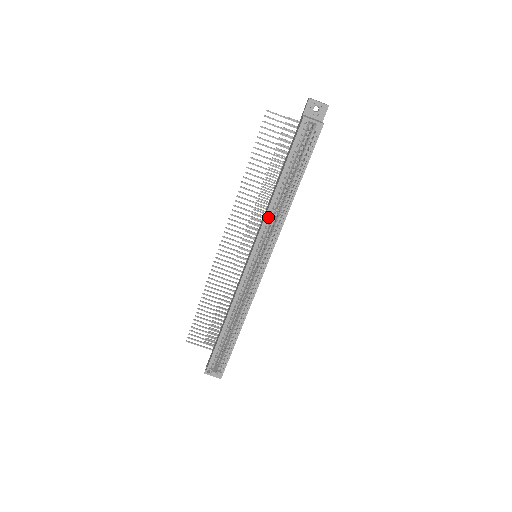
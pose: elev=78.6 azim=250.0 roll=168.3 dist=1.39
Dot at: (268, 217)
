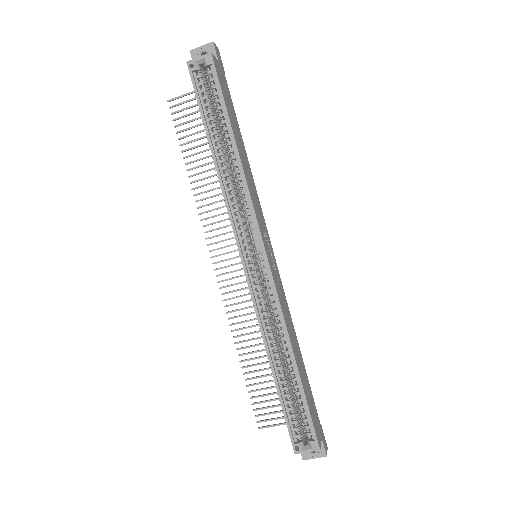
Dot at: (227, 193)
